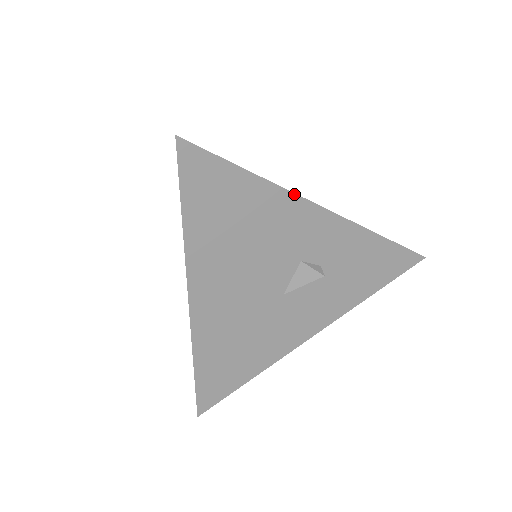
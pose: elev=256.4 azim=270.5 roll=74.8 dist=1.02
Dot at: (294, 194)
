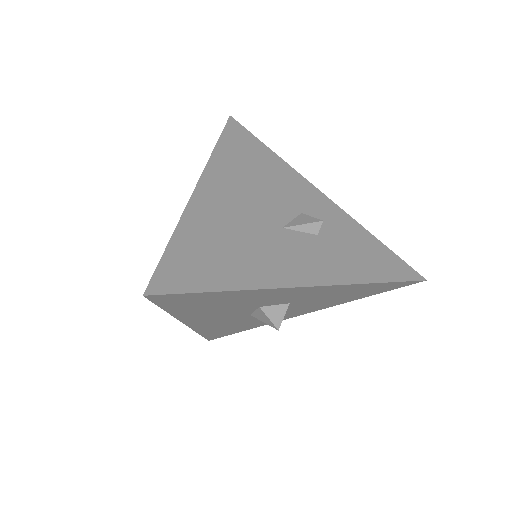
Dot at: (299, 174)
